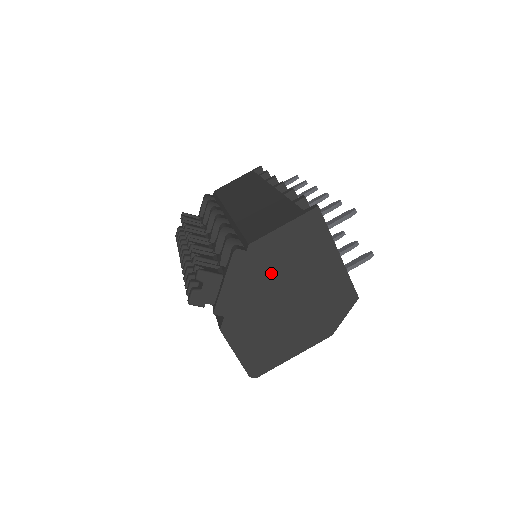
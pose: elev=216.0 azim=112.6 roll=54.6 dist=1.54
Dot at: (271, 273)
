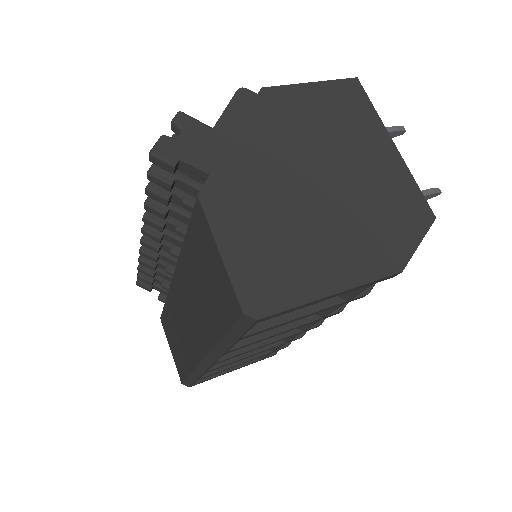
Dot at: (293, 135)
